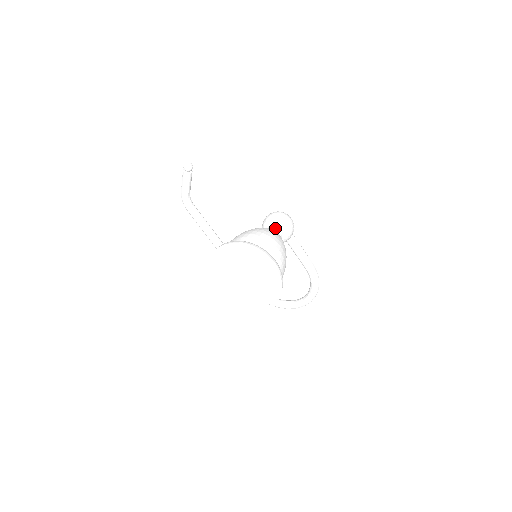
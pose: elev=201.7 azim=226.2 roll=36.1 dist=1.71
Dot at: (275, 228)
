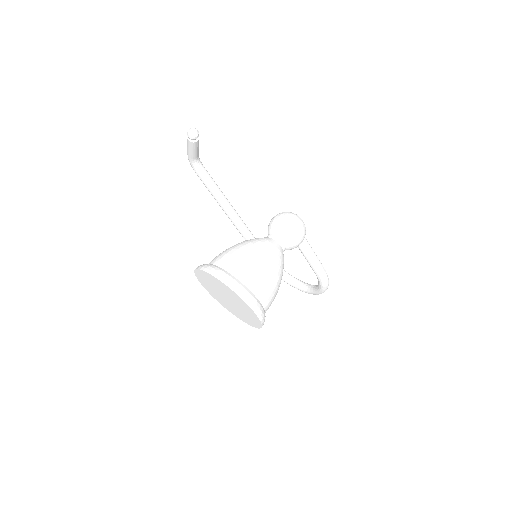
Dot at: (279, 239)
